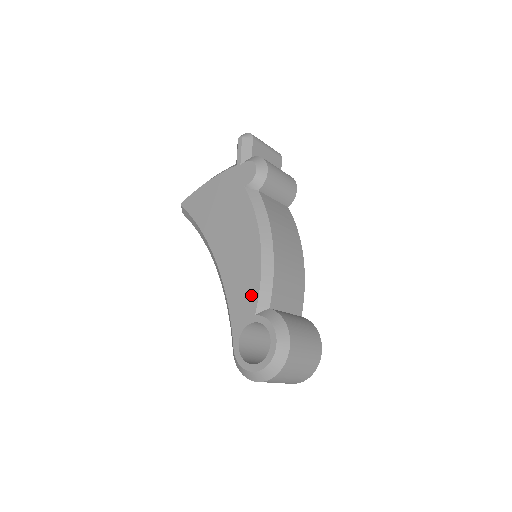
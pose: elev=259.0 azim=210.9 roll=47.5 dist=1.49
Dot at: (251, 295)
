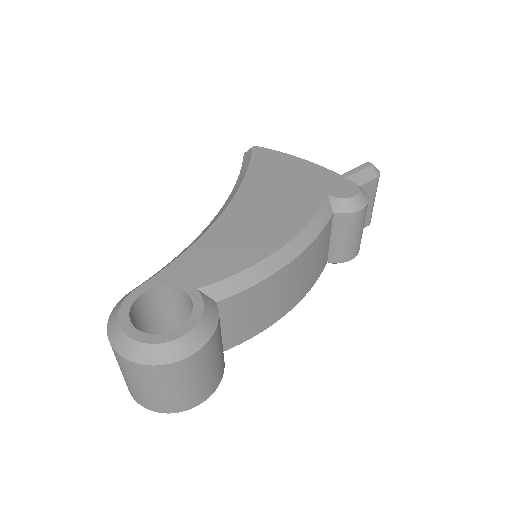
Dot at: (217, 270)
